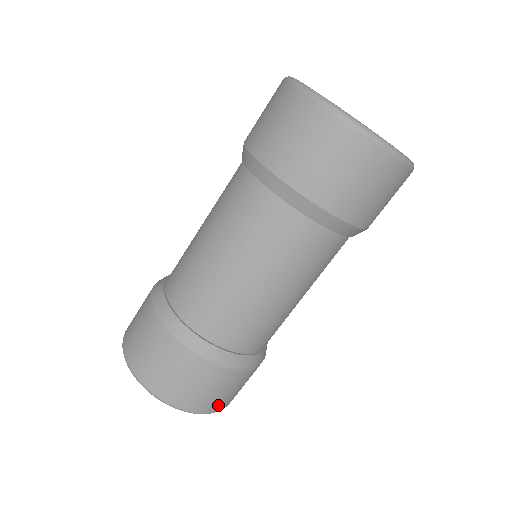
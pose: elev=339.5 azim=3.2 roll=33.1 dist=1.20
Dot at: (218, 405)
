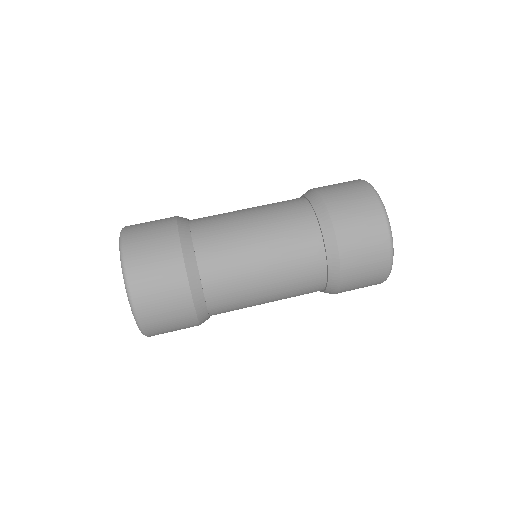
Dot at: (152, 327)
